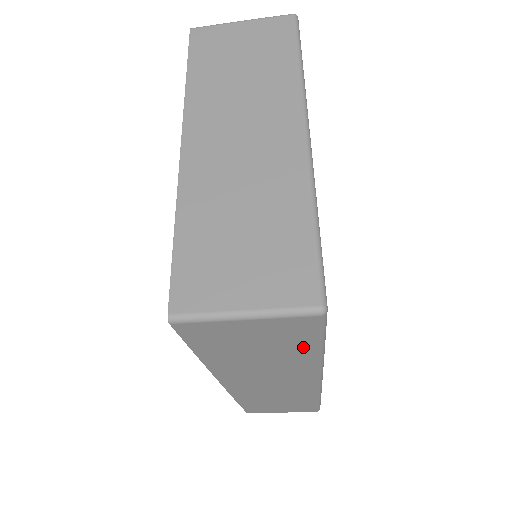
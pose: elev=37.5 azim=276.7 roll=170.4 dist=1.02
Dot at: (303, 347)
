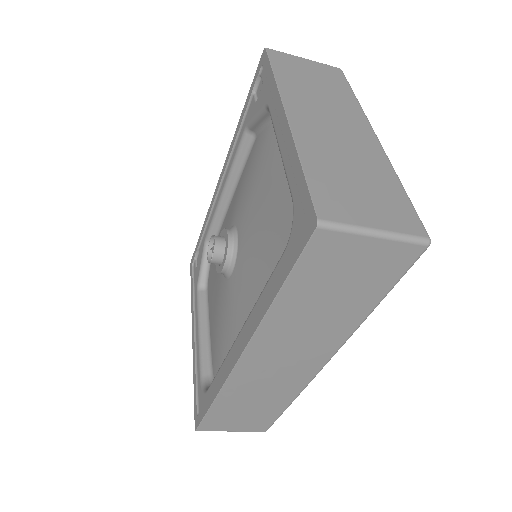
Dot at: (373, 294)
